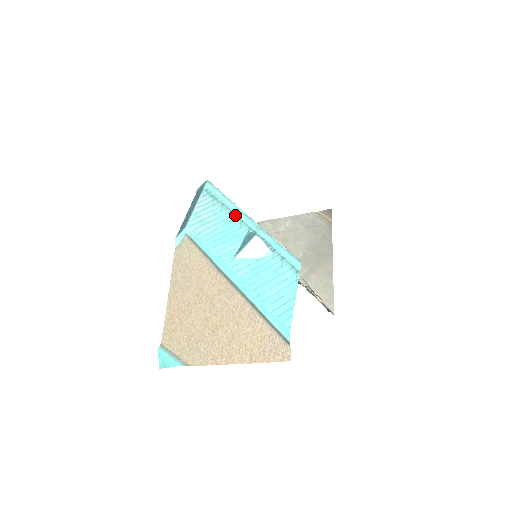
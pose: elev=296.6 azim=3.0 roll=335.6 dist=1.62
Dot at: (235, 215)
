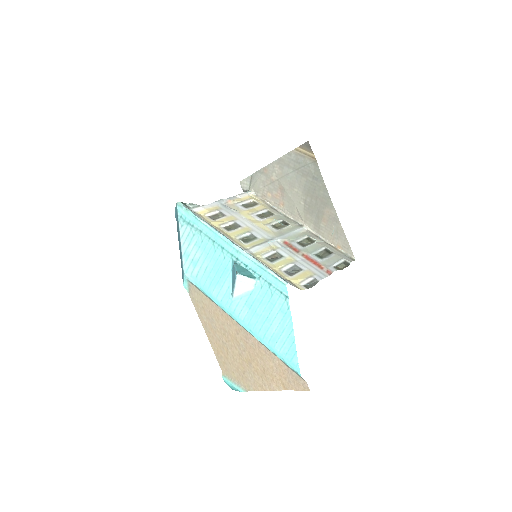
Dot at: (215, 242)
